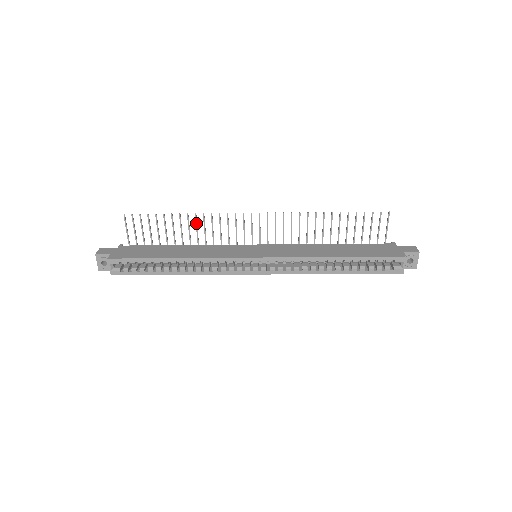
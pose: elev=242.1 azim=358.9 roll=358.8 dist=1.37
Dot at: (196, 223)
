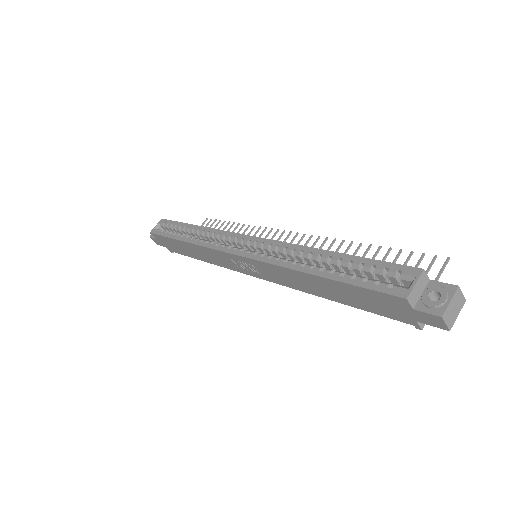
Dot at: (243, 233)
